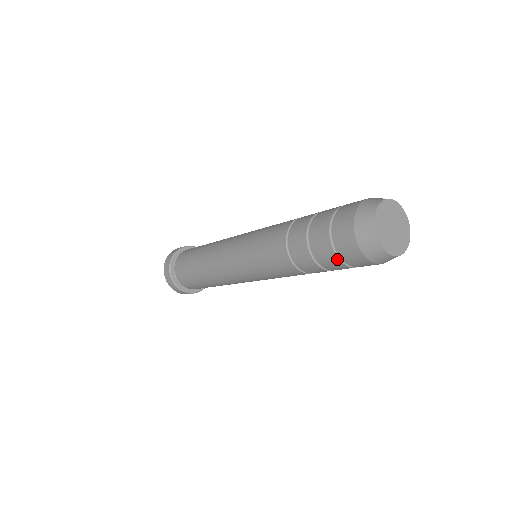
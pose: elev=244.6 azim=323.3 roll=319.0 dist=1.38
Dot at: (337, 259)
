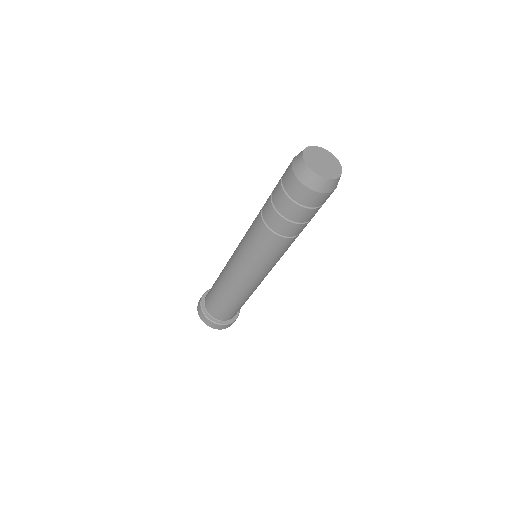
Dot at: (285, 195)
